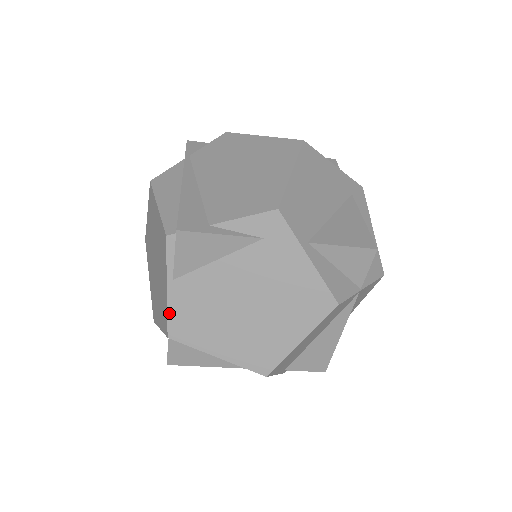
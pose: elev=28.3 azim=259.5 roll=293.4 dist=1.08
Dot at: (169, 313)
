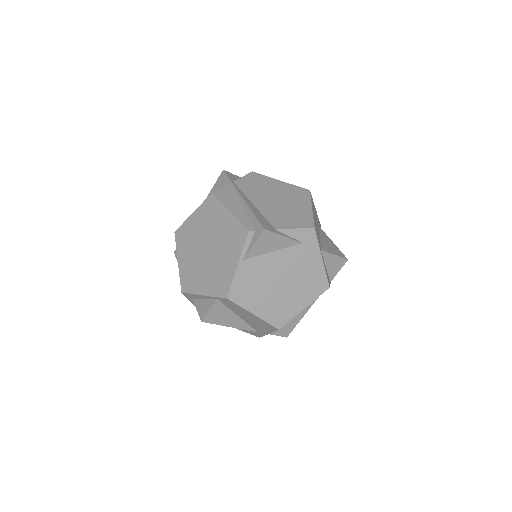
Dot at: (233, 282)
